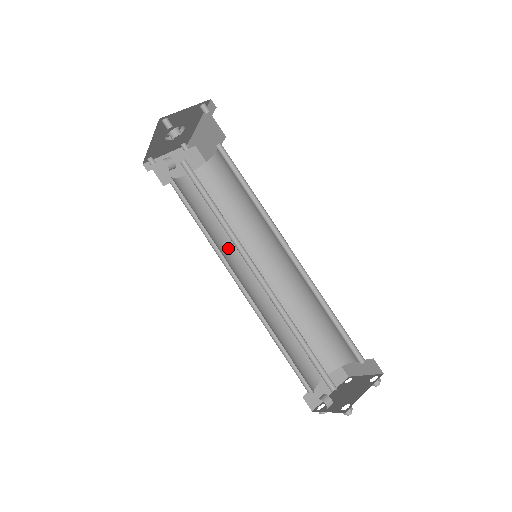
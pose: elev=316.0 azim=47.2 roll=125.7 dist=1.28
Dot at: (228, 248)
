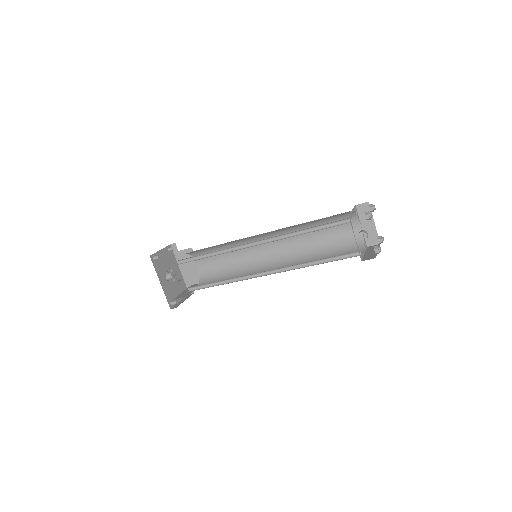
Dot at: occluded
